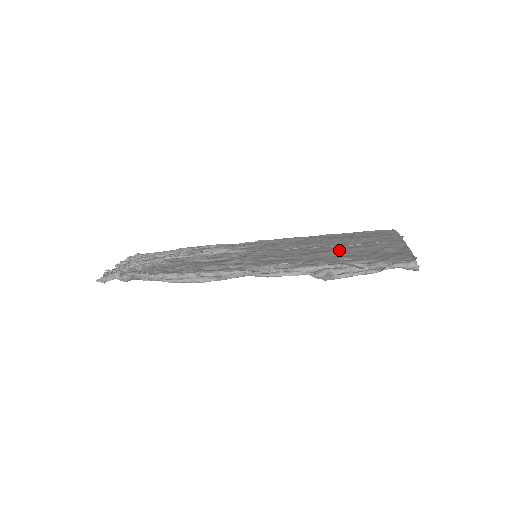
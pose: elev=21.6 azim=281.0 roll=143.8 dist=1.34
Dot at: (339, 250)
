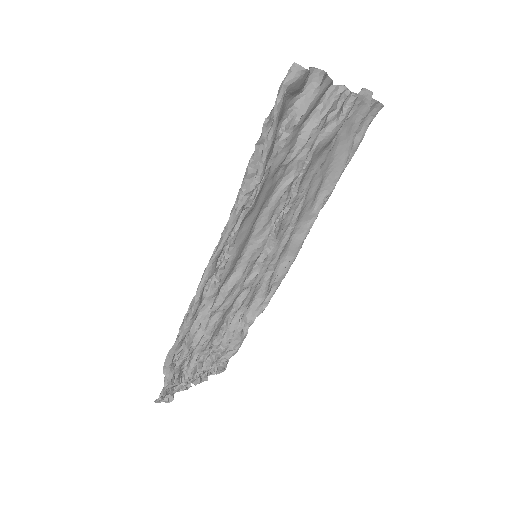
Dot at: (289, 163)
